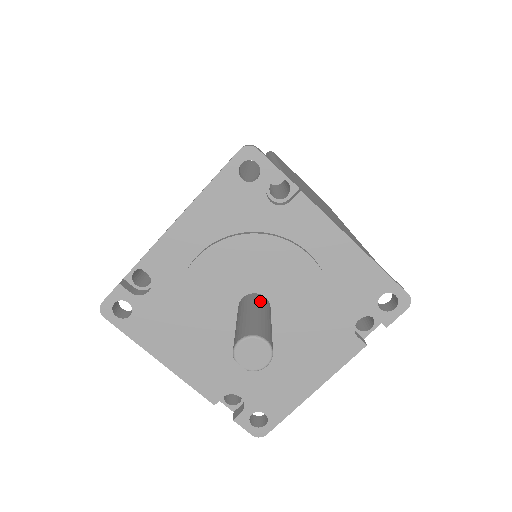
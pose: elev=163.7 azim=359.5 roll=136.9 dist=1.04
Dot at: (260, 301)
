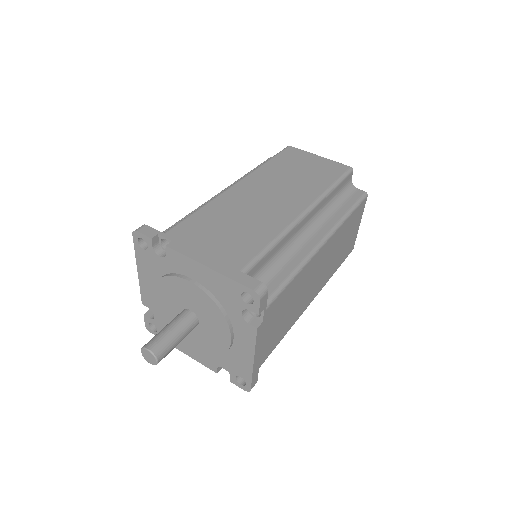
Dot at: (191, 326)
